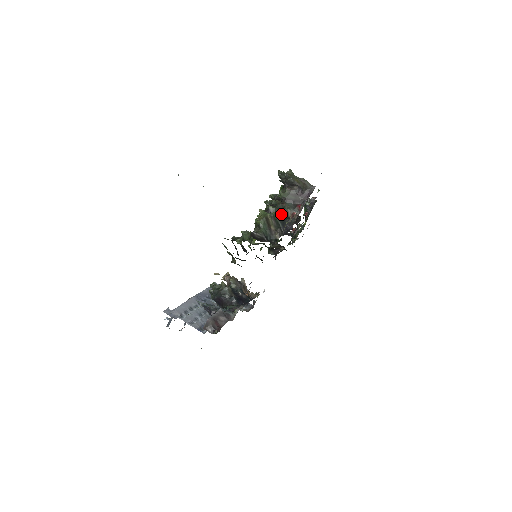
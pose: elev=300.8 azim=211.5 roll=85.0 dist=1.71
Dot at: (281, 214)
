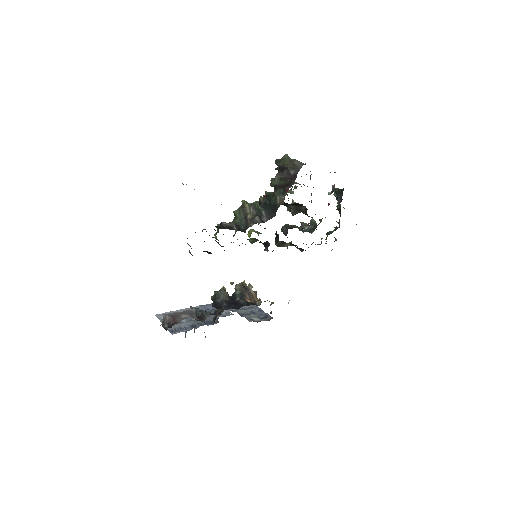
Dot at: (269, 203)
